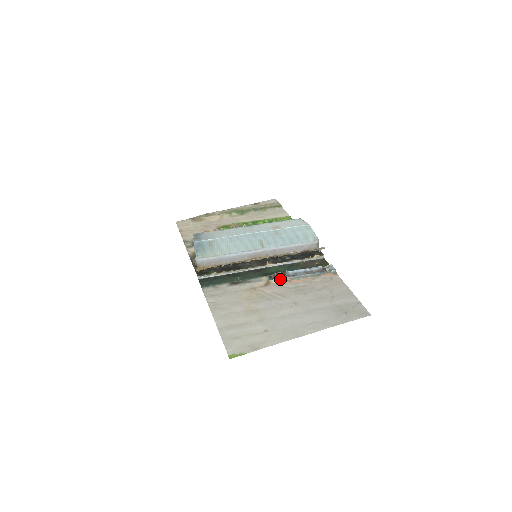
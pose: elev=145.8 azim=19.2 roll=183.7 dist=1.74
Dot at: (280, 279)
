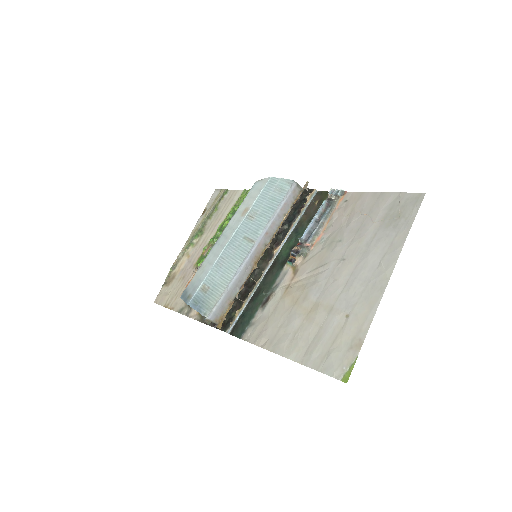
Dot at: (301, 253)
